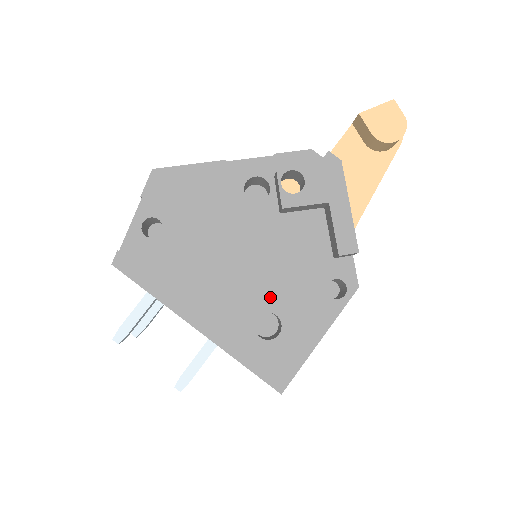
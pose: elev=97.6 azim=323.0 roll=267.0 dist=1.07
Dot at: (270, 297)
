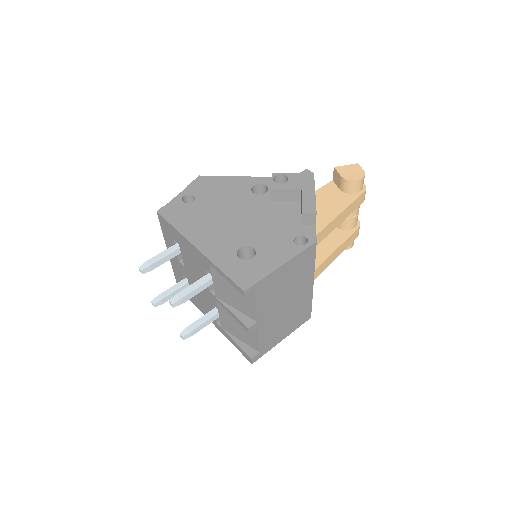
Dot at: (252, 239)
